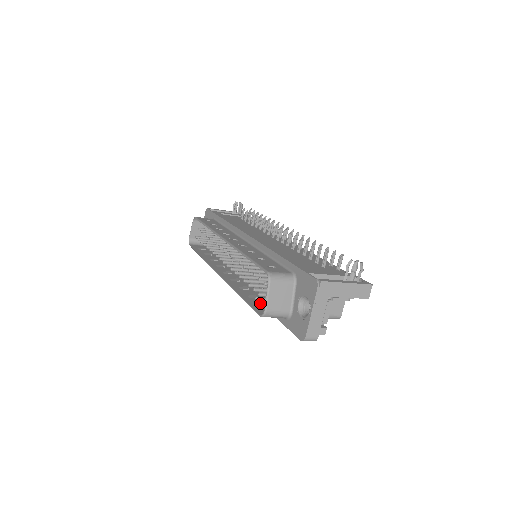
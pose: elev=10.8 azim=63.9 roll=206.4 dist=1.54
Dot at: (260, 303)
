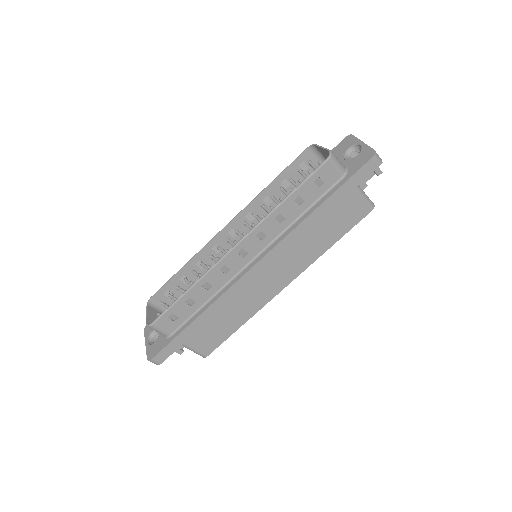
Dot at: (311, 189)
